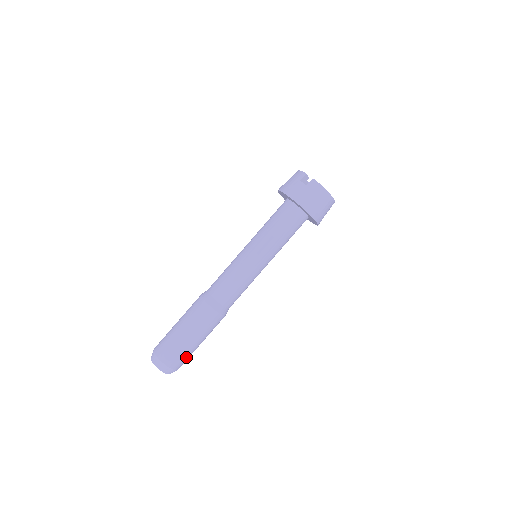
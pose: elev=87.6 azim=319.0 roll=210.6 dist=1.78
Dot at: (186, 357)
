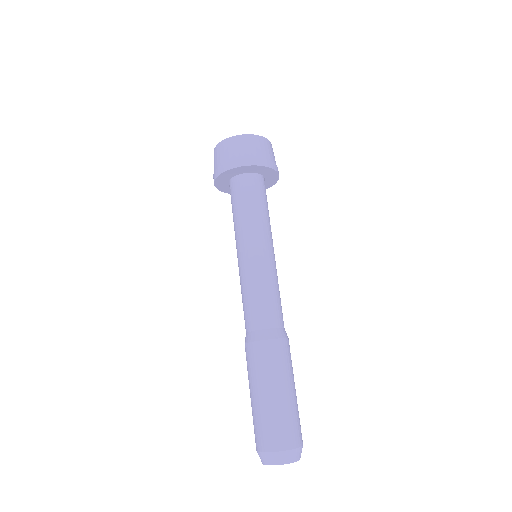
Dot at: (278, 424)
